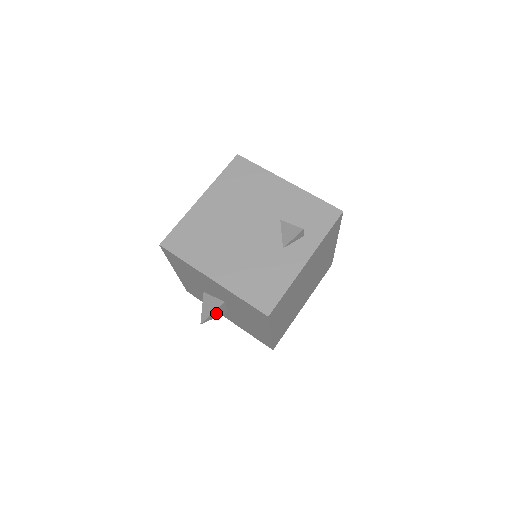
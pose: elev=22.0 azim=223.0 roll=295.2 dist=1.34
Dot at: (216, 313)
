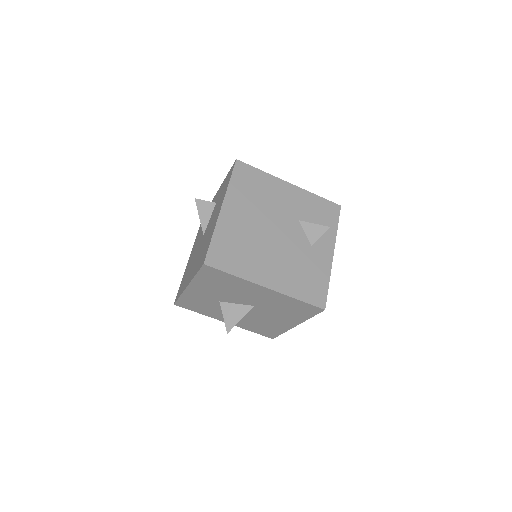
Dot at: occluded
